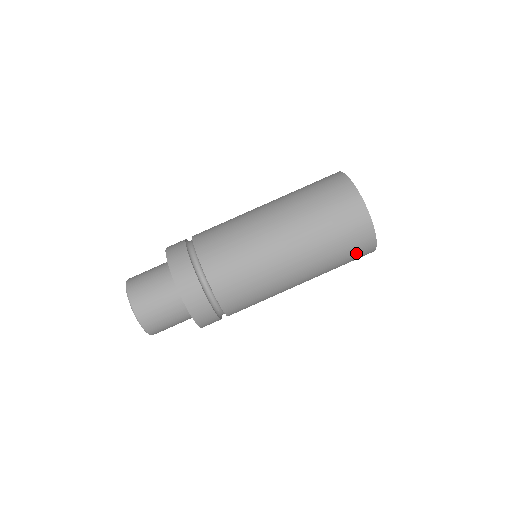
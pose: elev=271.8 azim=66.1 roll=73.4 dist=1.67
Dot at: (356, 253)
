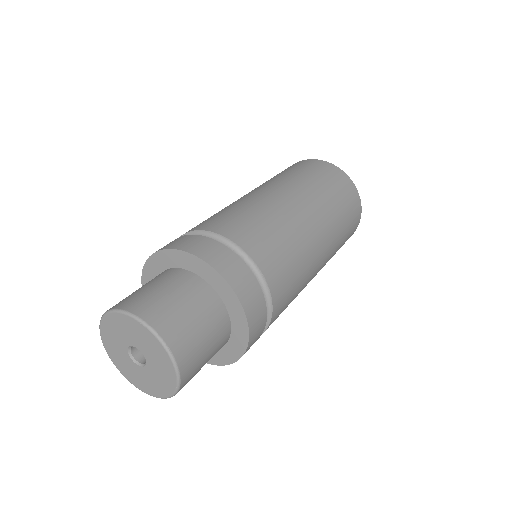
Dot at: (328, 176)
